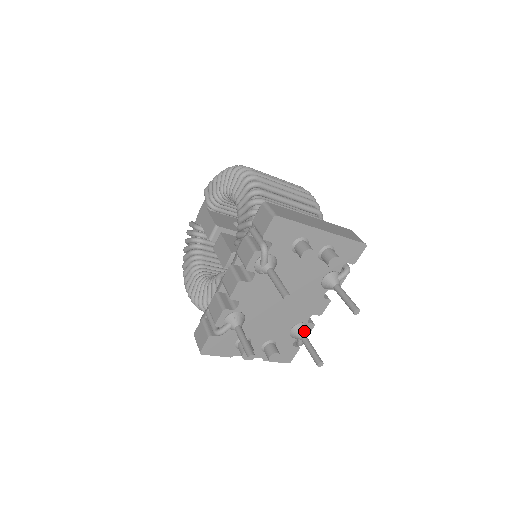
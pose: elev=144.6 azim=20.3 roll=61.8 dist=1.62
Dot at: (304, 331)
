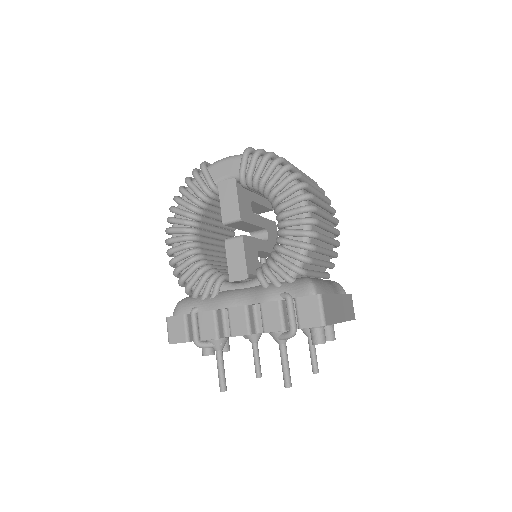
Dot at: (258, 339)
